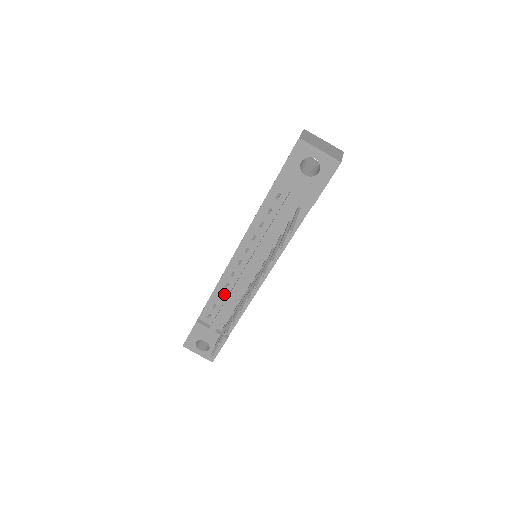
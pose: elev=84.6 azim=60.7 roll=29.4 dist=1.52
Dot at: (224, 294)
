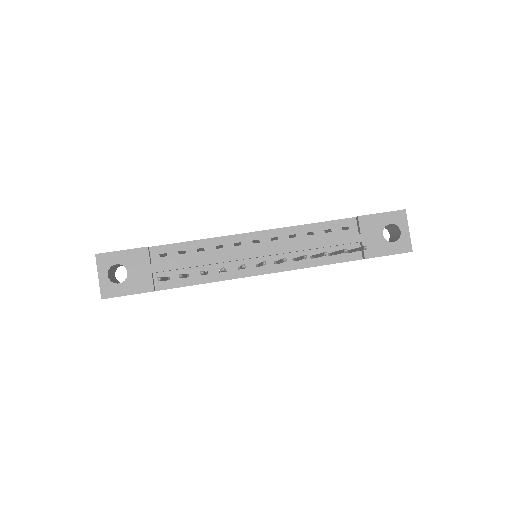
Dot at: (206, 251)
